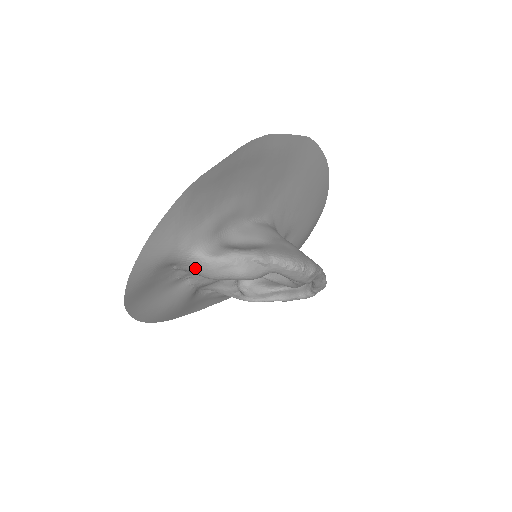
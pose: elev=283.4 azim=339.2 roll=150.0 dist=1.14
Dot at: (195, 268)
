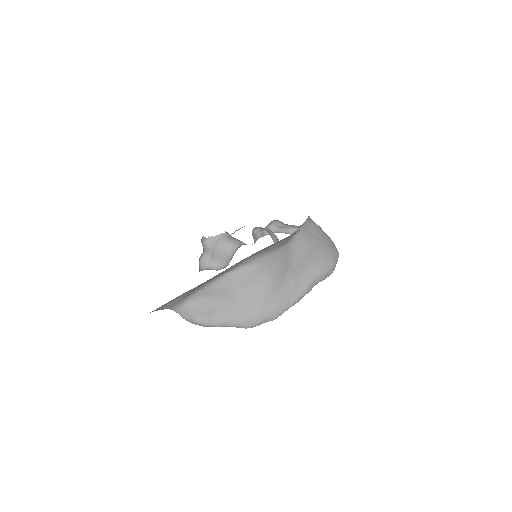
Dot at: occluded
